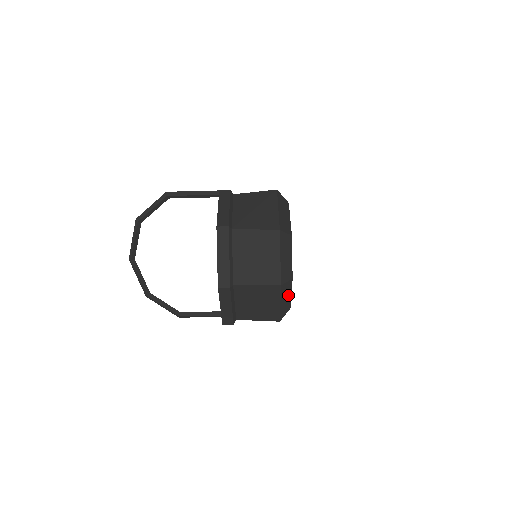
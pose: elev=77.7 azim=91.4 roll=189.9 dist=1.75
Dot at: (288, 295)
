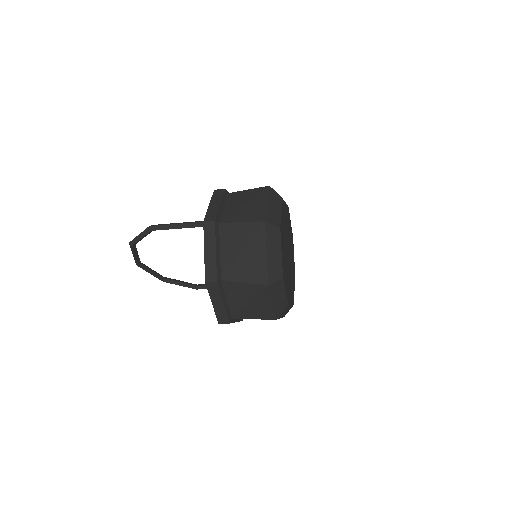
Dot at: (287, 309)
